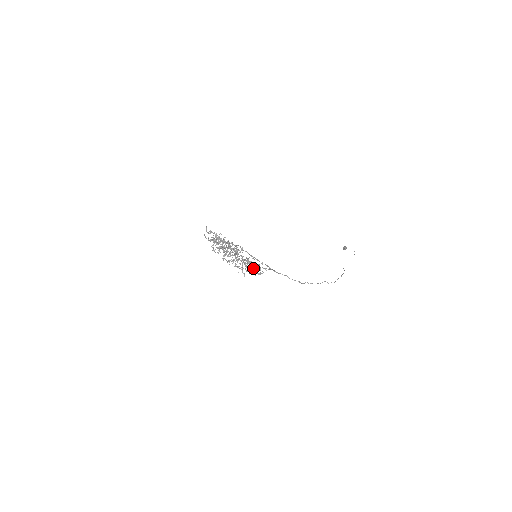
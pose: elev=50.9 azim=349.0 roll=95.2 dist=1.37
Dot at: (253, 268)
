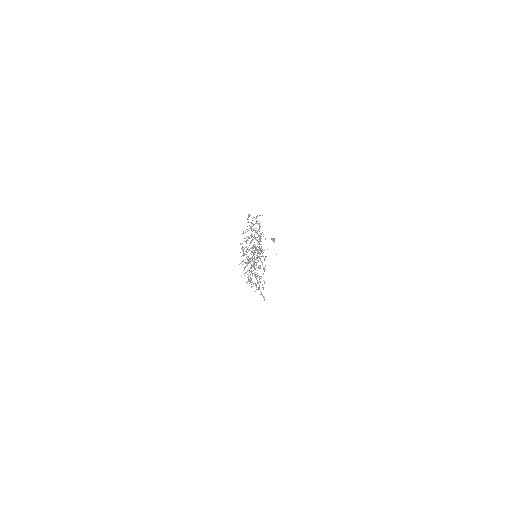
Dot at: occluded
